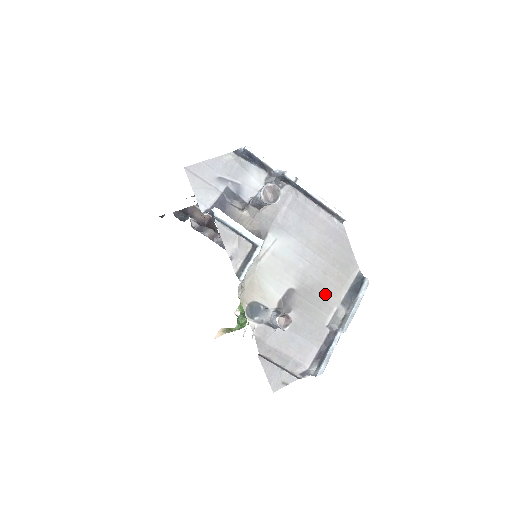
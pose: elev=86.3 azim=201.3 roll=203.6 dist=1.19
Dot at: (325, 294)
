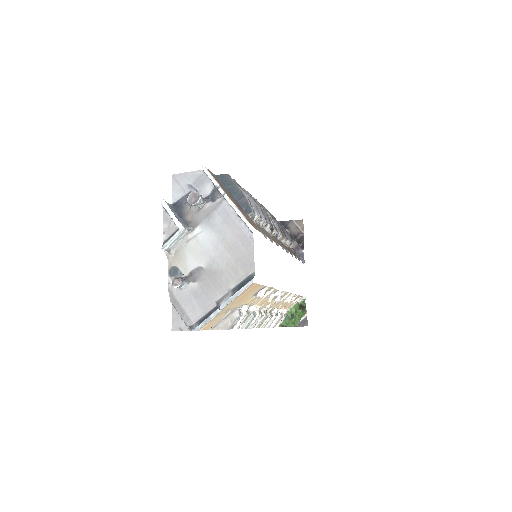
Dot at: (223, 279)
